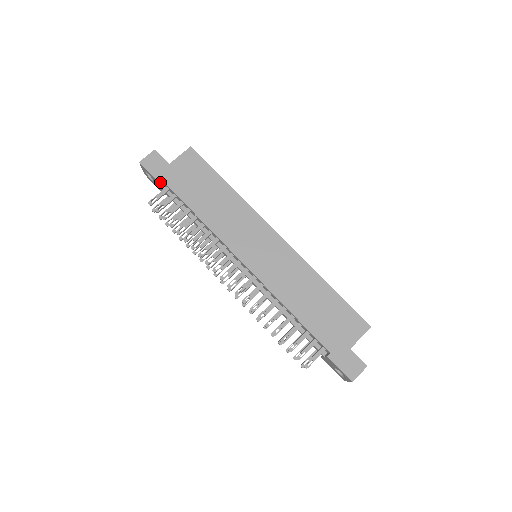
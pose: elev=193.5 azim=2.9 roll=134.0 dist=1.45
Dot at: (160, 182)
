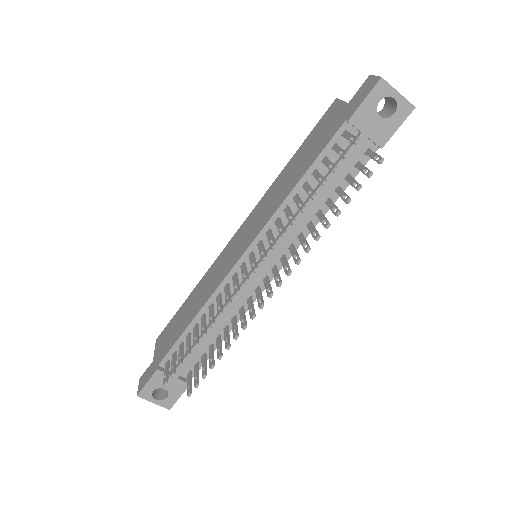
Dot at: (156, 370)
